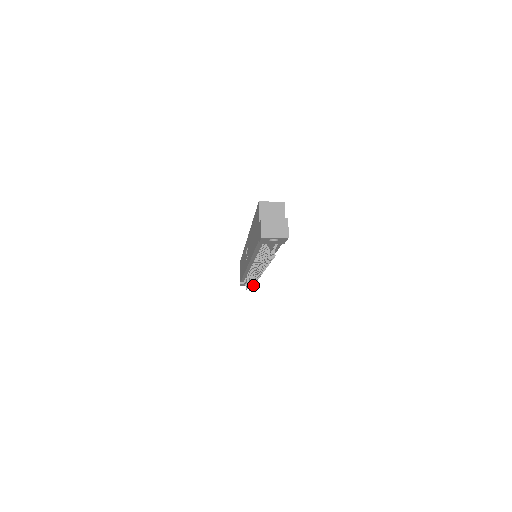
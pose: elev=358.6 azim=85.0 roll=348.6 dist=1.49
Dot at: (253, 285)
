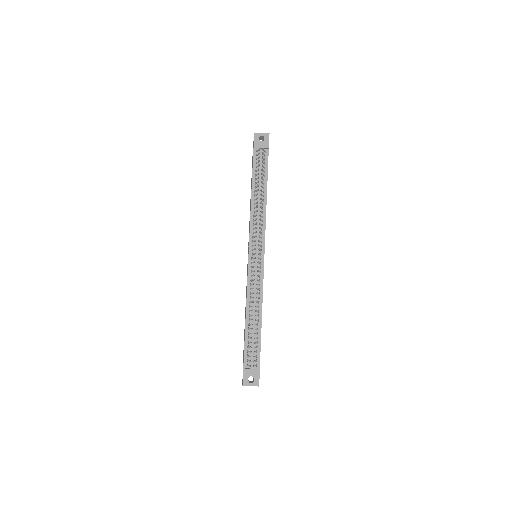
Dot at: (256, 311)
